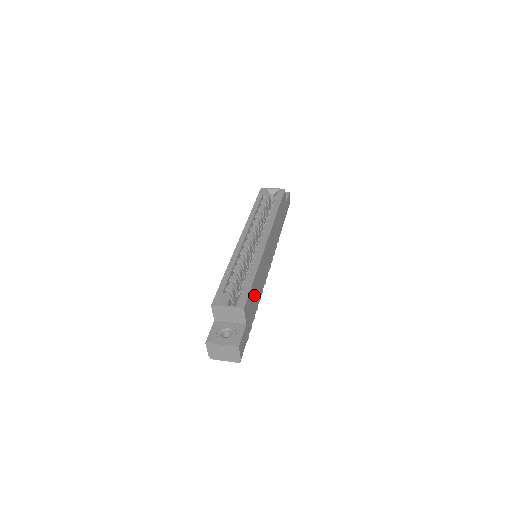
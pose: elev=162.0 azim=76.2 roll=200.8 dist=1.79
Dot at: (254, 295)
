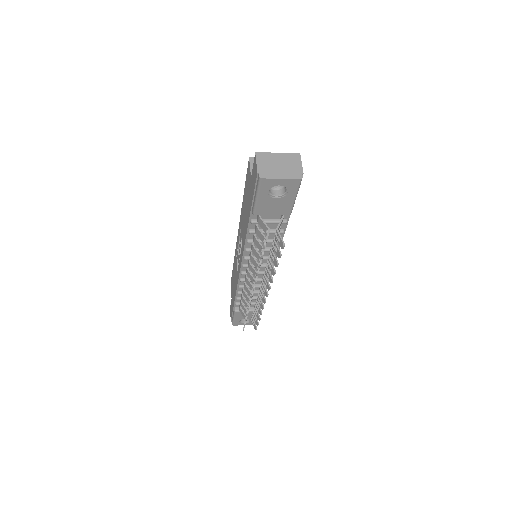
Dot at: occluded
